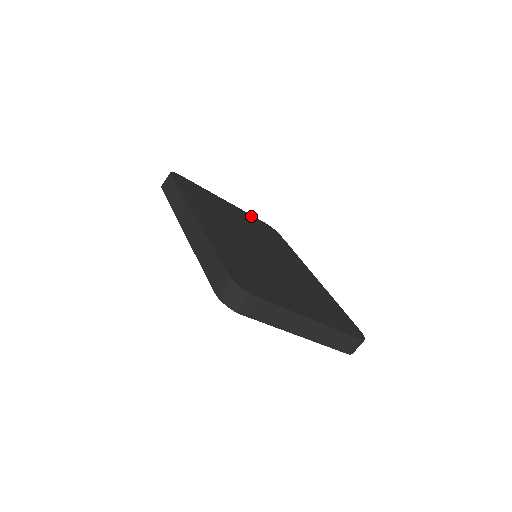
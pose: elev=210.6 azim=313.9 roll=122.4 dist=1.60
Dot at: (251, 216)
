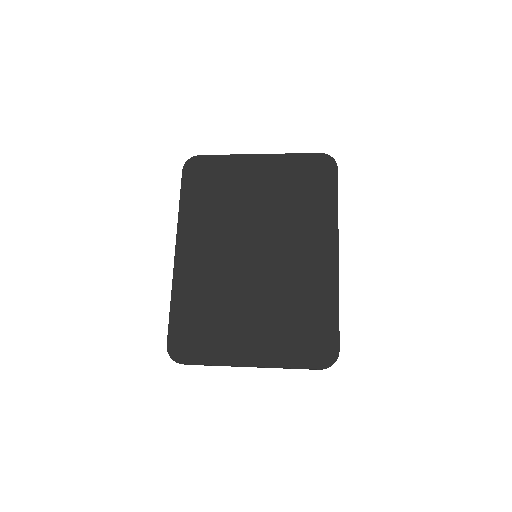
Dot at: (294, 159)
